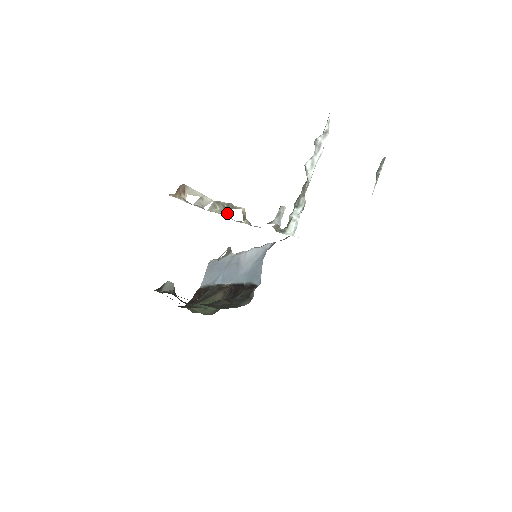
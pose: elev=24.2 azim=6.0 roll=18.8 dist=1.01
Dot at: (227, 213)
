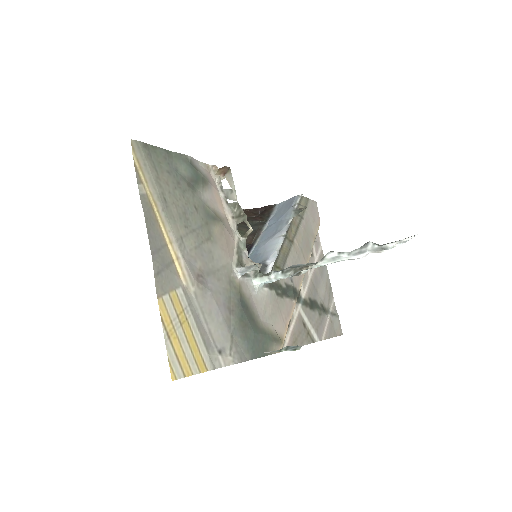
Dot at: (237, 220)
